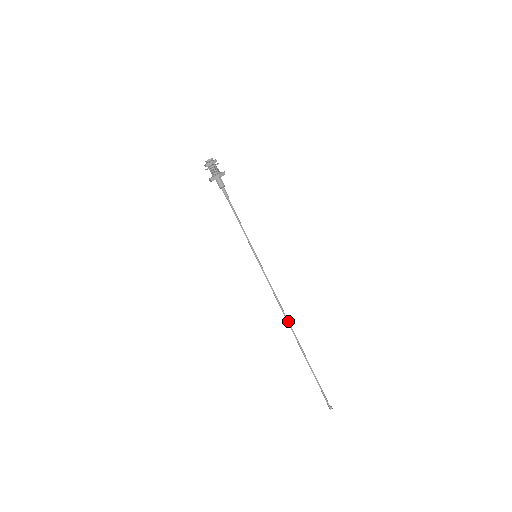
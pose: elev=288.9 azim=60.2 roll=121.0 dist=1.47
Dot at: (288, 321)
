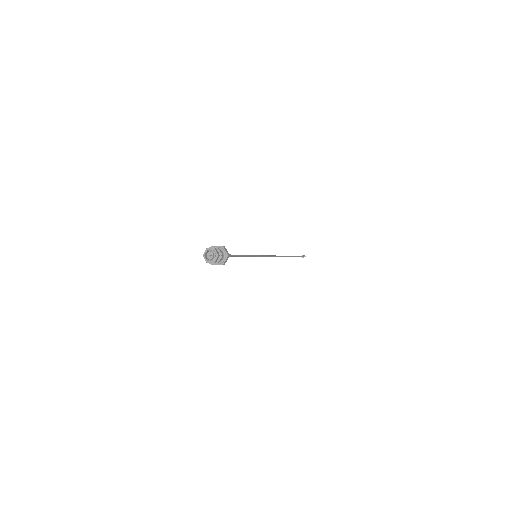
Dot at: occluded
